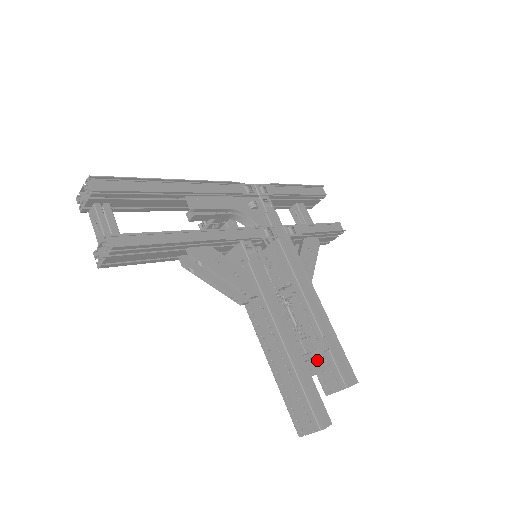
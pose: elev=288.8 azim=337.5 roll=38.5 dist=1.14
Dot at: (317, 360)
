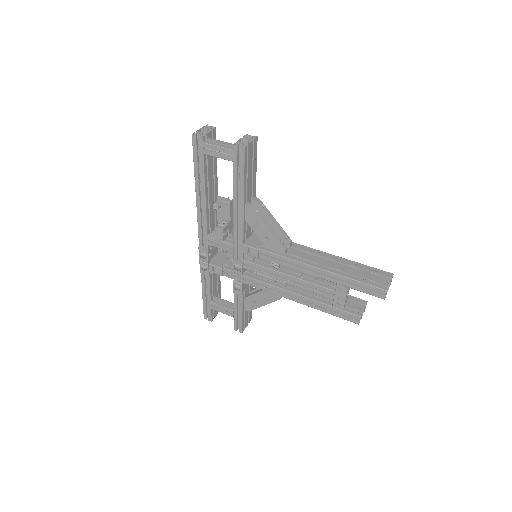
Dot at: occluded
